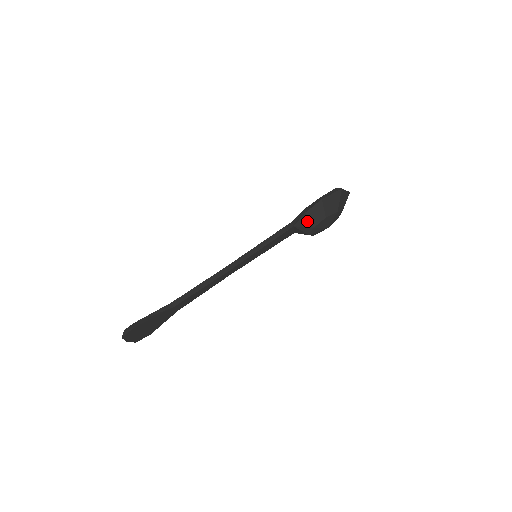
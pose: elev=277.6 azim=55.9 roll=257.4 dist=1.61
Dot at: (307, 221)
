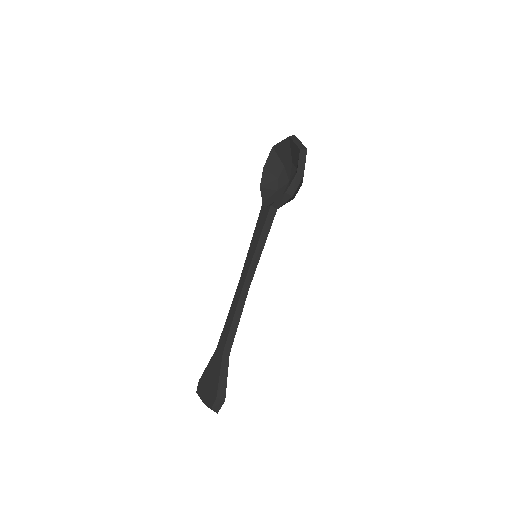
Dot at: (291, 199)
